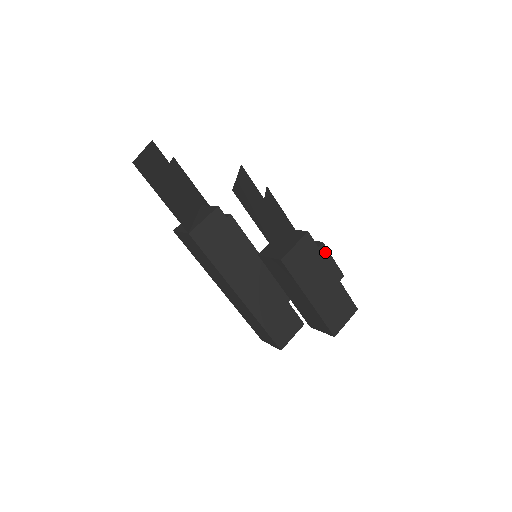
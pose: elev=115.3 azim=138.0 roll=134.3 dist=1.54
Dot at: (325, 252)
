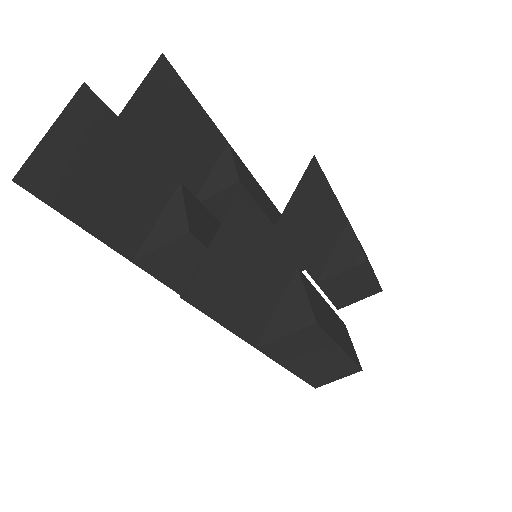
Dot at: (365, 270)
